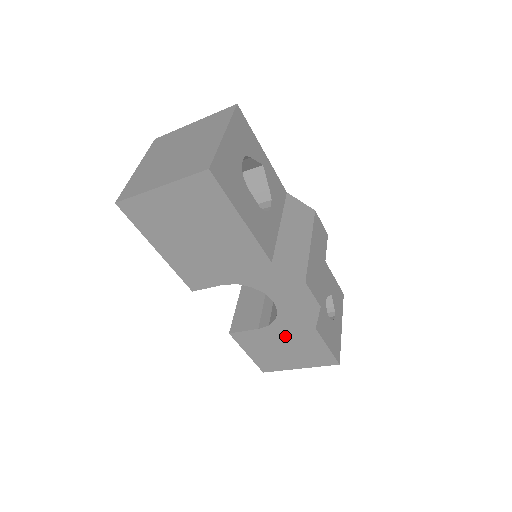
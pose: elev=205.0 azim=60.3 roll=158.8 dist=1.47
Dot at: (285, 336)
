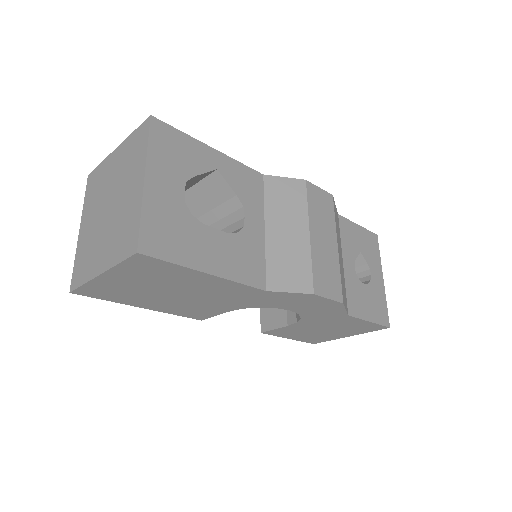
Dot at: (319, 324)
